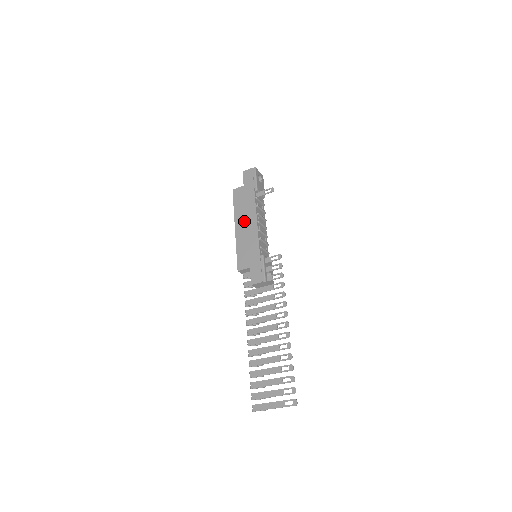
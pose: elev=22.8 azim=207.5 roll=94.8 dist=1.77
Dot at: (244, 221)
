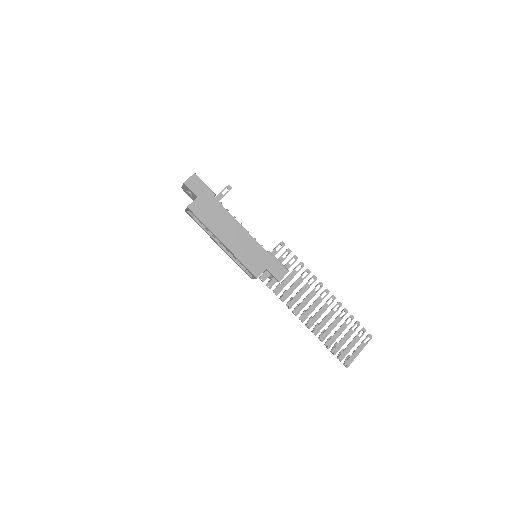
Dot at: (227, 231)
